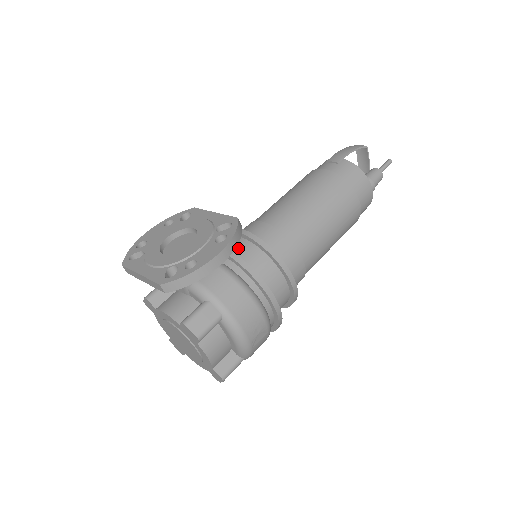
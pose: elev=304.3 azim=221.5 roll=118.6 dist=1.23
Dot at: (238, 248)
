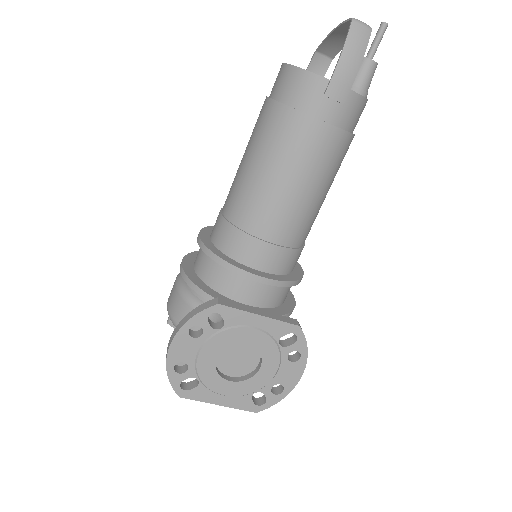
Dot at: (265, 296)
